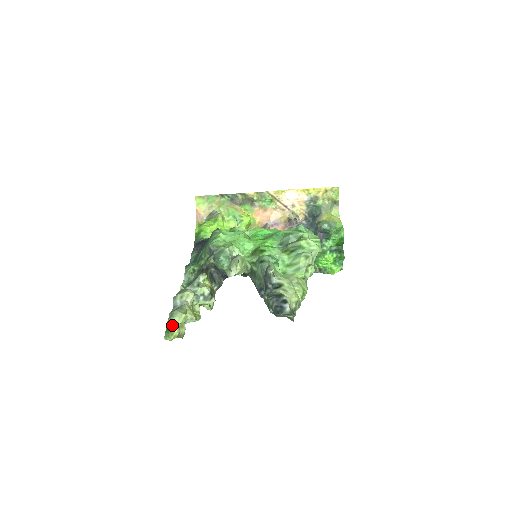
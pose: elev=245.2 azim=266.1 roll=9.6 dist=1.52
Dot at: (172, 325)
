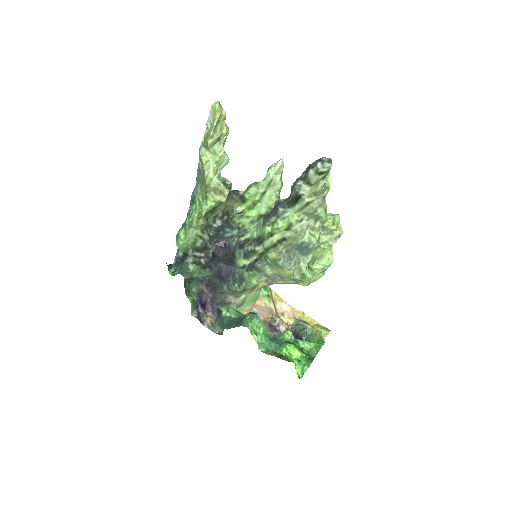
Dot at: occluded
